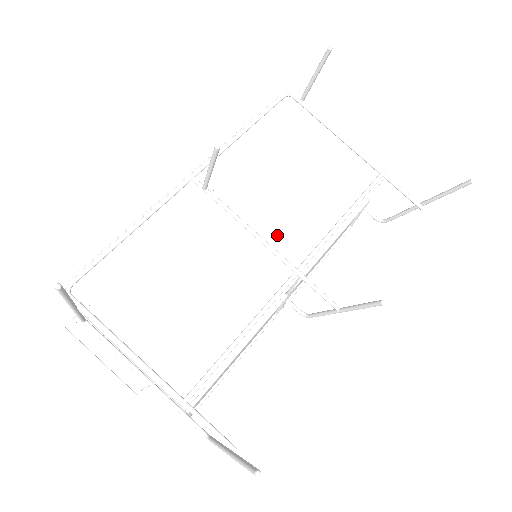
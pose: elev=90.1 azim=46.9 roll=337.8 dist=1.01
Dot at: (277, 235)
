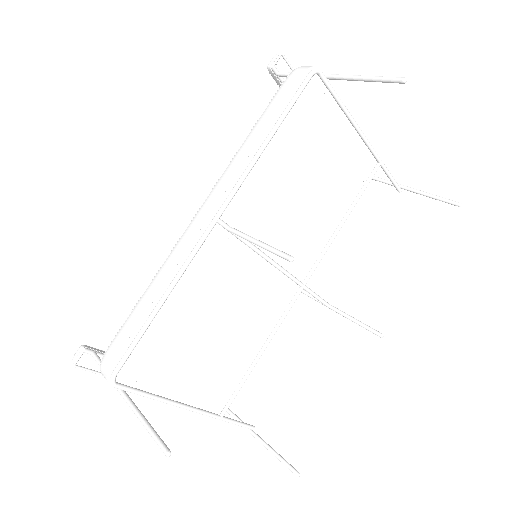
Dot at: occluded
